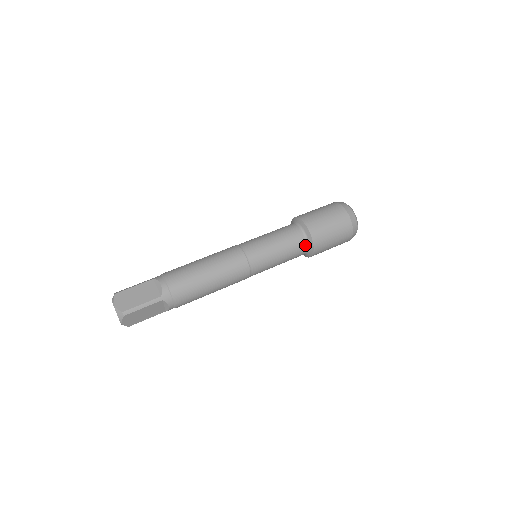
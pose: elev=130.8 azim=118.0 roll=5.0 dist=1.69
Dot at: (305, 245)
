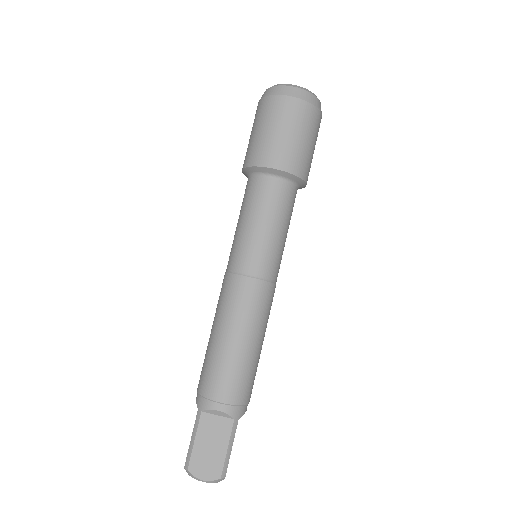
Dot at: (294, 189)
